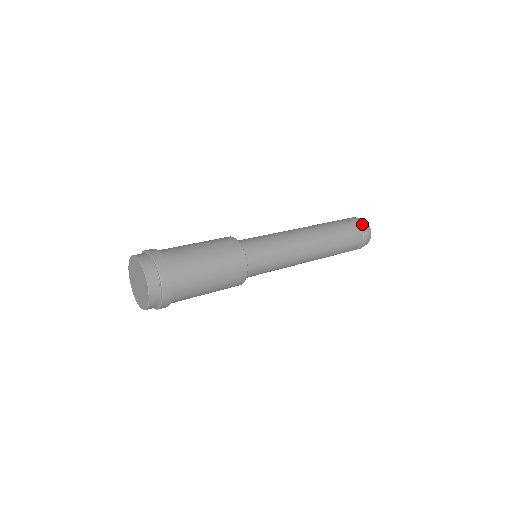
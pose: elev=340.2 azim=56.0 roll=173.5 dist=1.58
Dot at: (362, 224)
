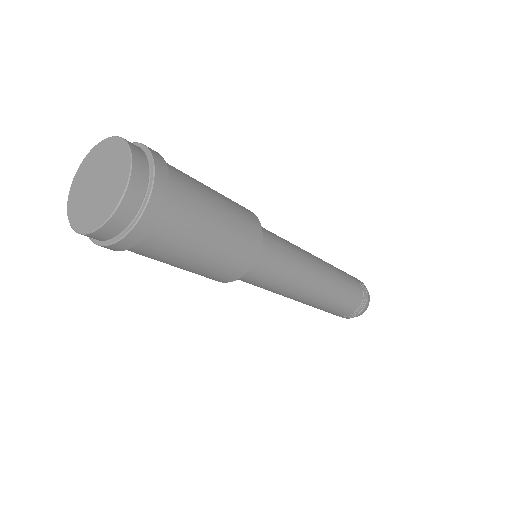
Dot at: occluded
